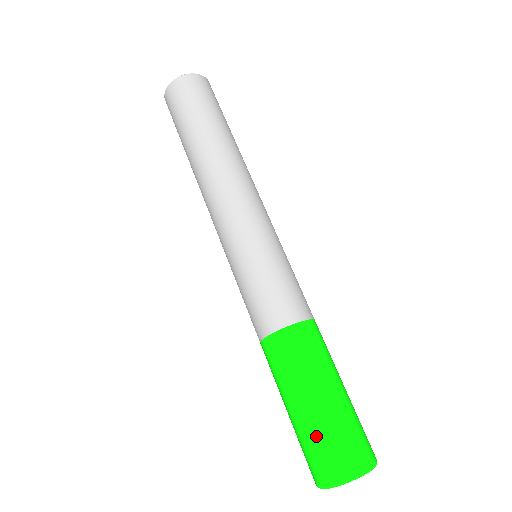
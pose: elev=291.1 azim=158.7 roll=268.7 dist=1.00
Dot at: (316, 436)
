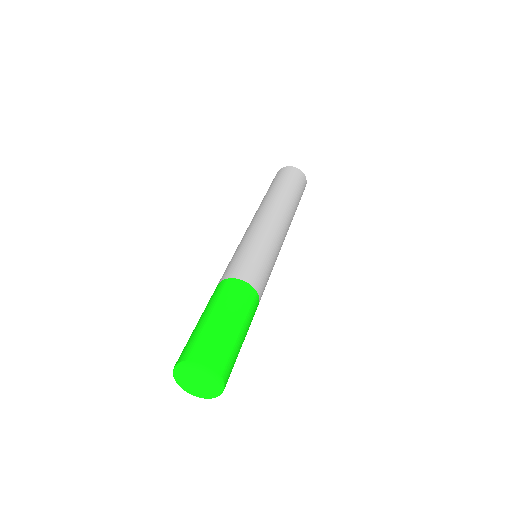
Dot at: (198, 334)
